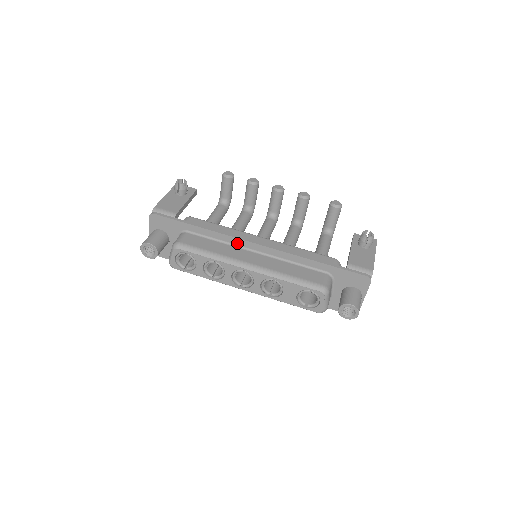
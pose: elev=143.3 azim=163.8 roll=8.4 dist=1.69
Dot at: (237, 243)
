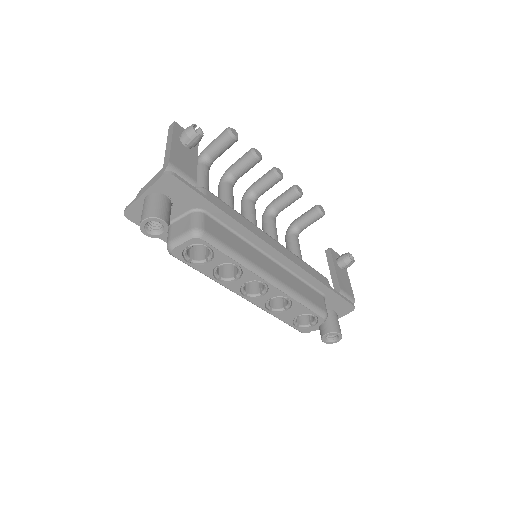
Dot at: (257, 244)
